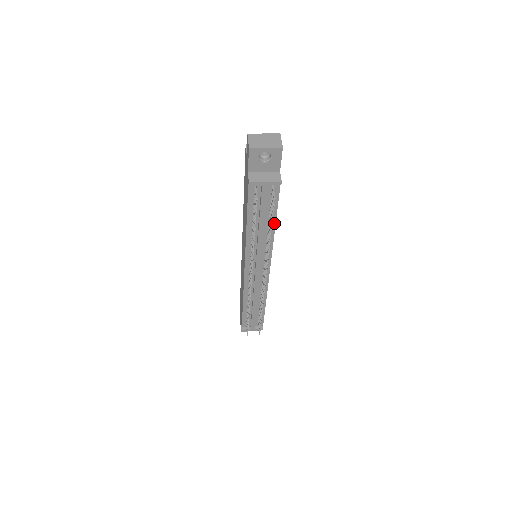
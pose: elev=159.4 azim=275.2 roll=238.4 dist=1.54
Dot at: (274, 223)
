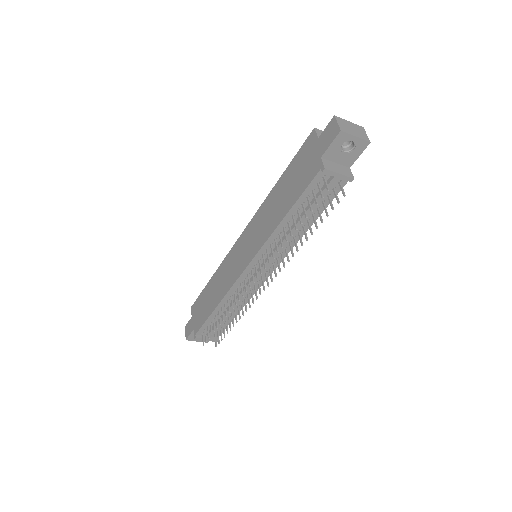
Dot at: (312, 223)
